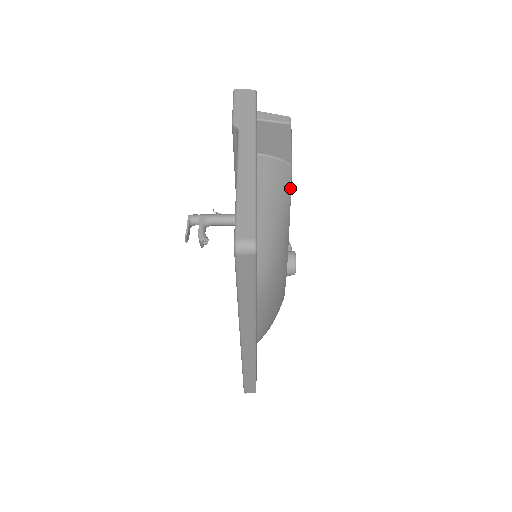
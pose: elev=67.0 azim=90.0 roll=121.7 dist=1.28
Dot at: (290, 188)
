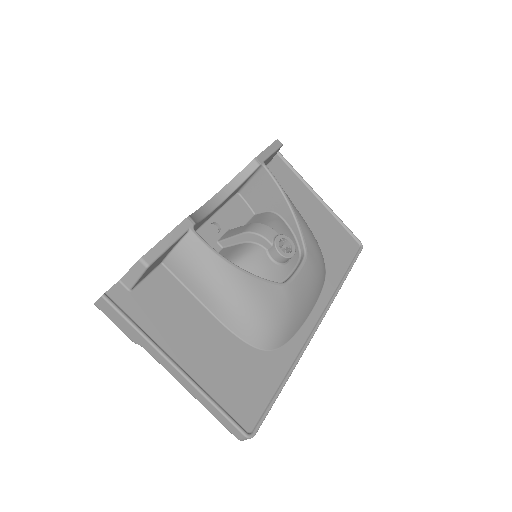
Dot at: (213, 254)
